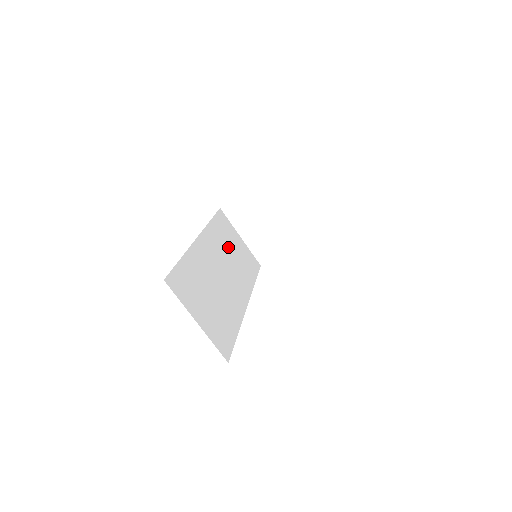
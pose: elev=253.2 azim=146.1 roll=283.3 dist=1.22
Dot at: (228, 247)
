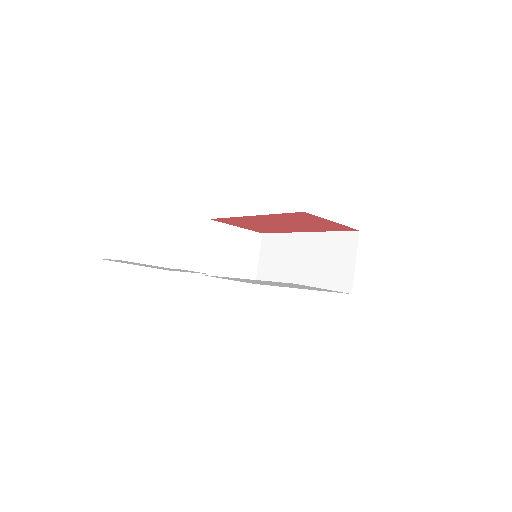
Dot at: occluded
